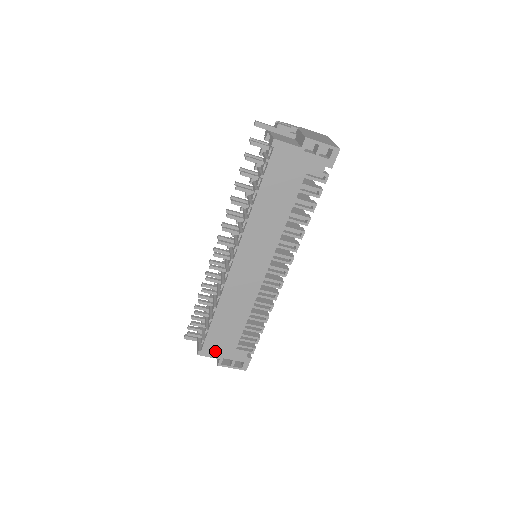
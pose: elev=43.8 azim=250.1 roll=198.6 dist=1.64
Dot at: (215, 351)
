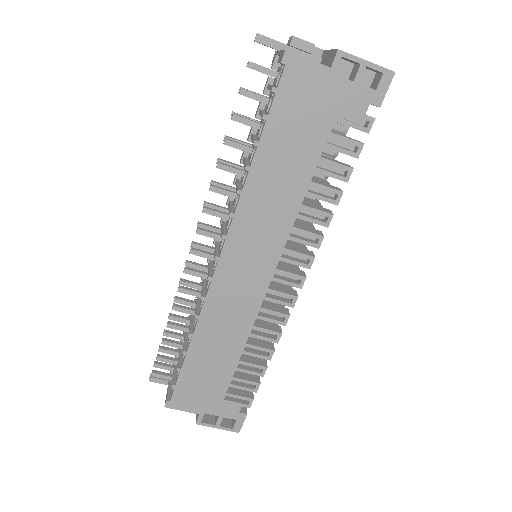
Dot at: (191, 402)
